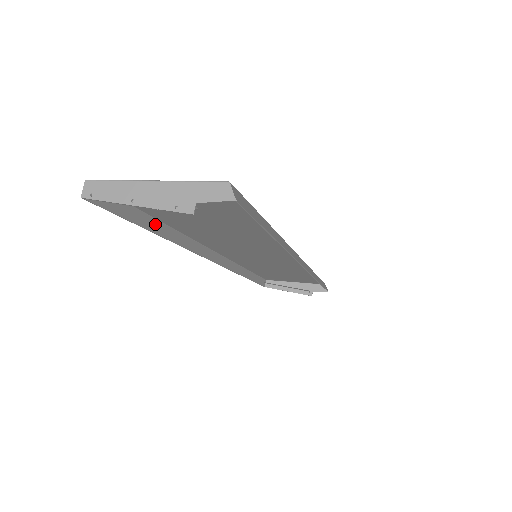
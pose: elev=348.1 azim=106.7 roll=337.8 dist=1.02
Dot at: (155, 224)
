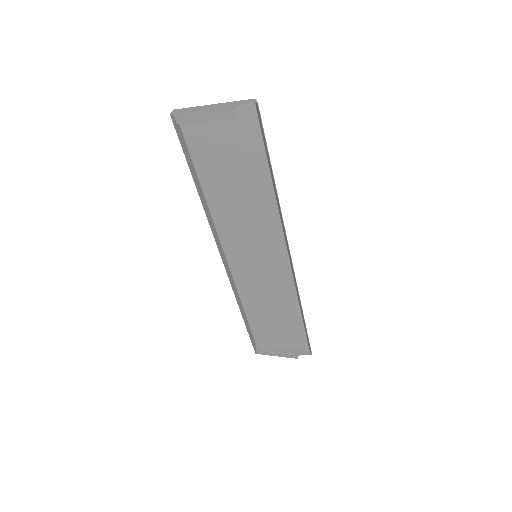
Dot at: (197, 180)
